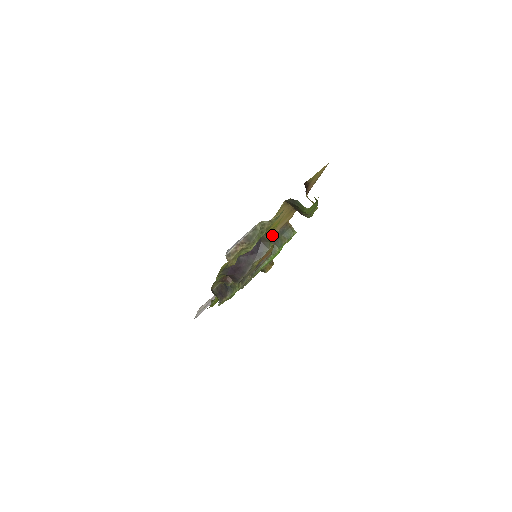
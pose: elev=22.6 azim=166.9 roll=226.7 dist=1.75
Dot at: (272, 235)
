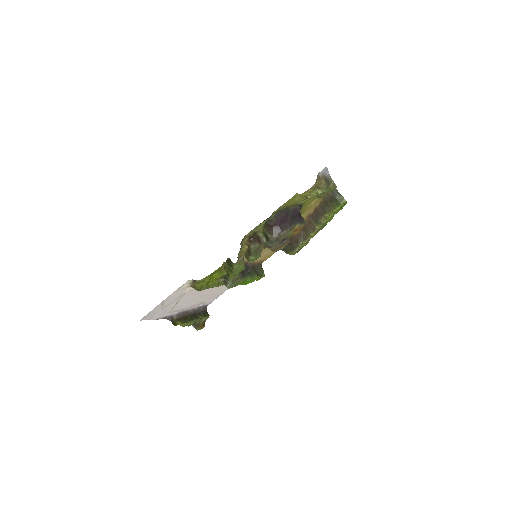
Dot at: (259, 257)
